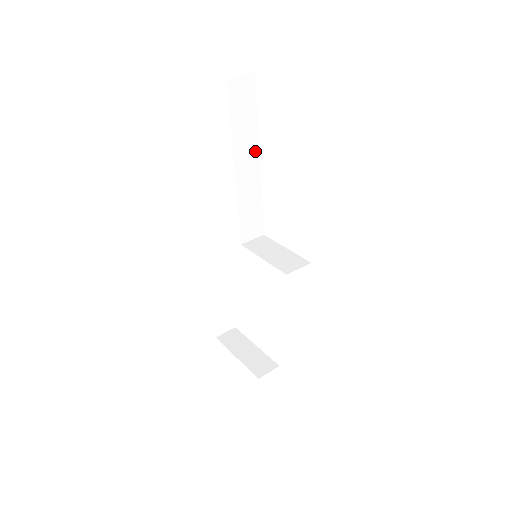
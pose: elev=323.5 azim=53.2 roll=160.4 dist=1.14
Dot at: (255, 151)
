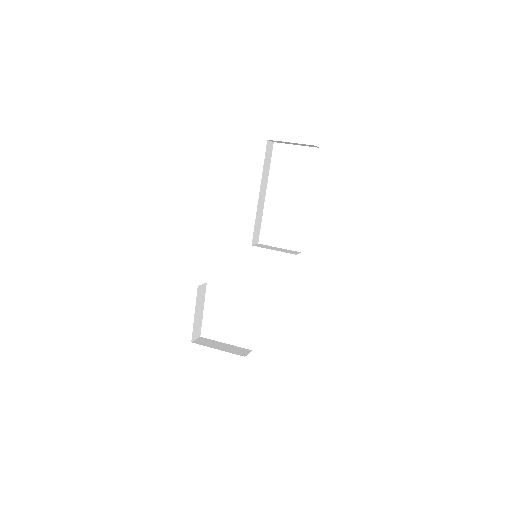
Dot at: (266, 186)
